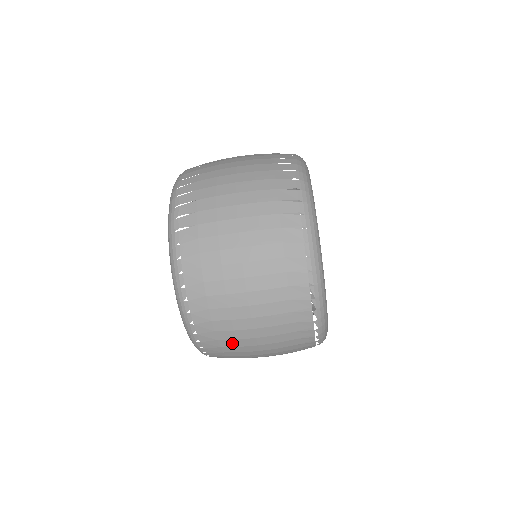
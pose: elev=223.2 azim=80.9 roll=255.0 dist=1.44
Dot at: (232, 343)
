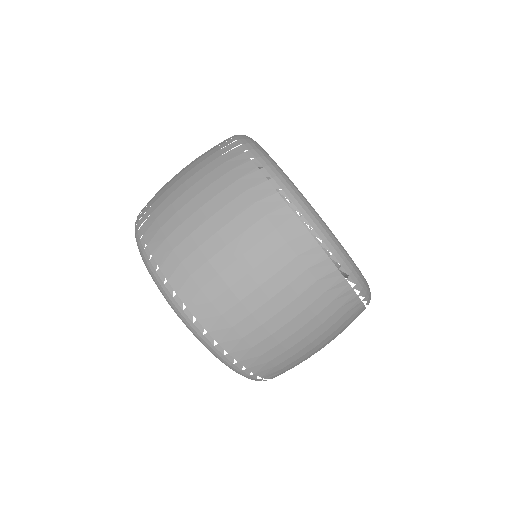
Dot at: (240, 311)
